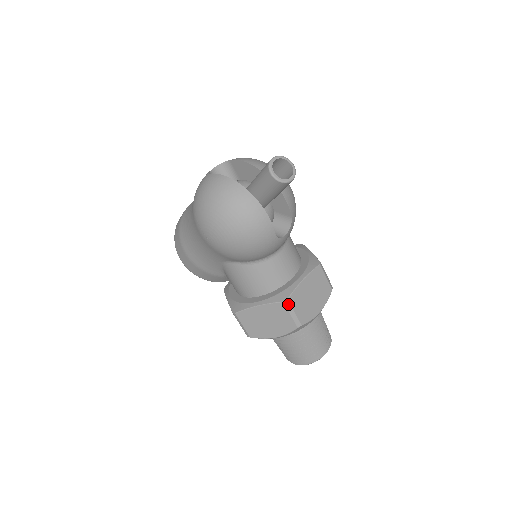
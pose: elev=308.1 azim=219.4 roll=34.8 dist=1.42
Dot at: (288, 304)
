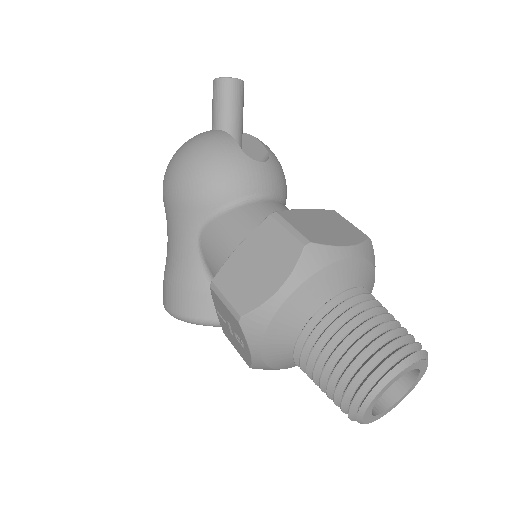
Dot at: (278, 217)
